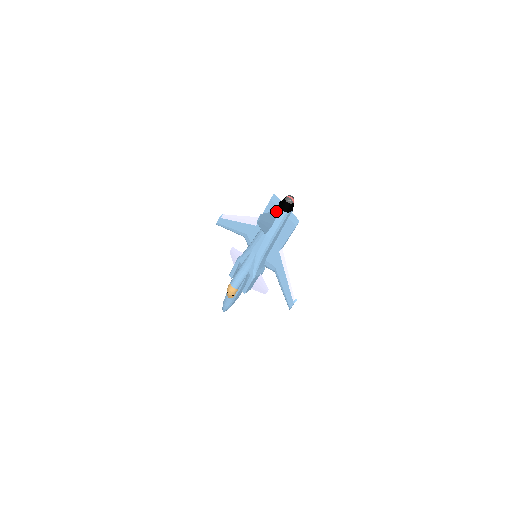
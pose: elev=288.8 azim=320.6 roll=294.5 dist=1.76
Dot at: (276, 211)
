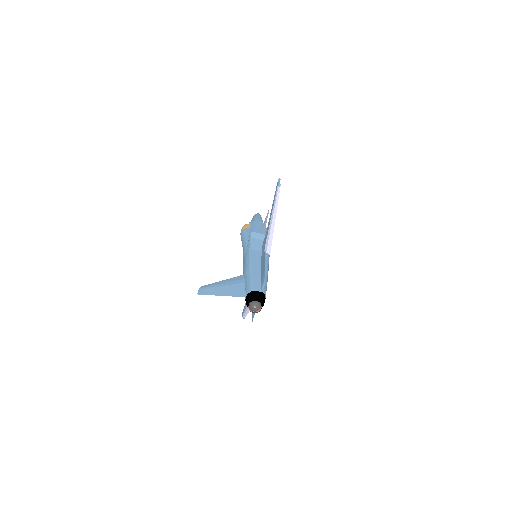
Dot at: (237, 295)
